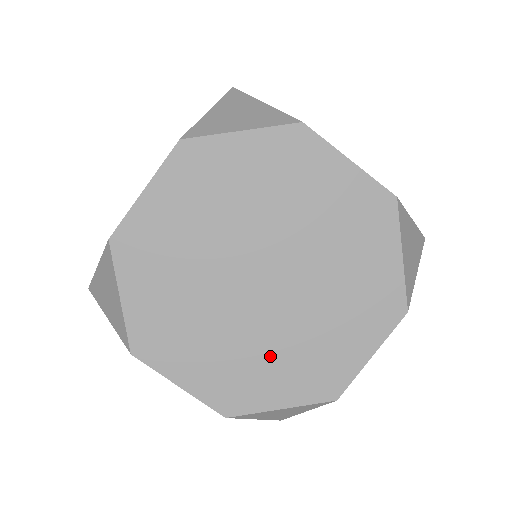
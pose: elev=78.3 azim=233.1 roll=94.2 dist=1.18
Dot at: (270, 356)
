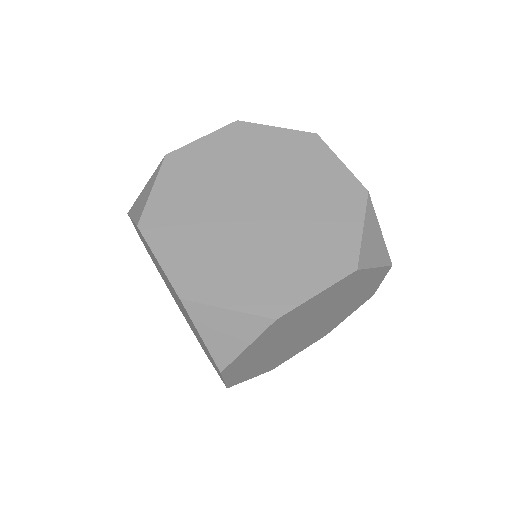
Dot at: (272, 360)
